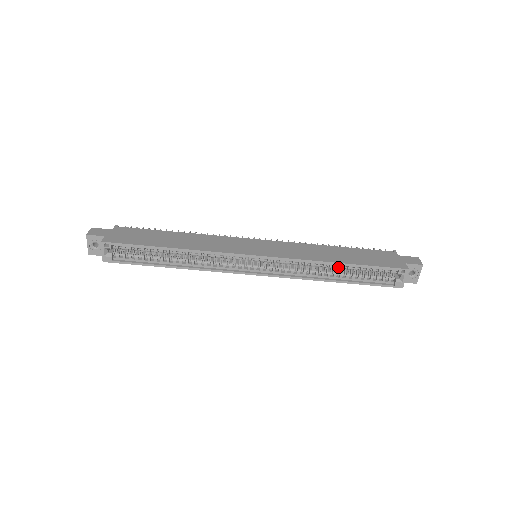
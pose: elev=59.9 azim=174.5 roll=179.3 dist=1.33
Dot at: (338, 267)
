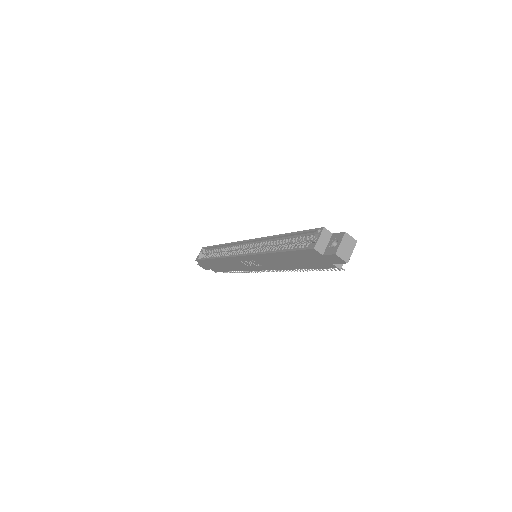
Dot at: (284, 242)
